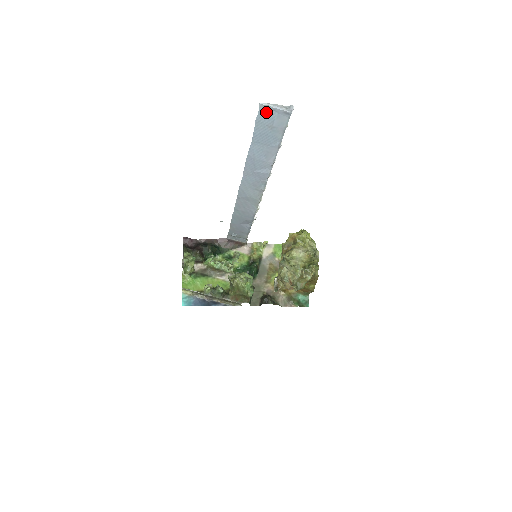
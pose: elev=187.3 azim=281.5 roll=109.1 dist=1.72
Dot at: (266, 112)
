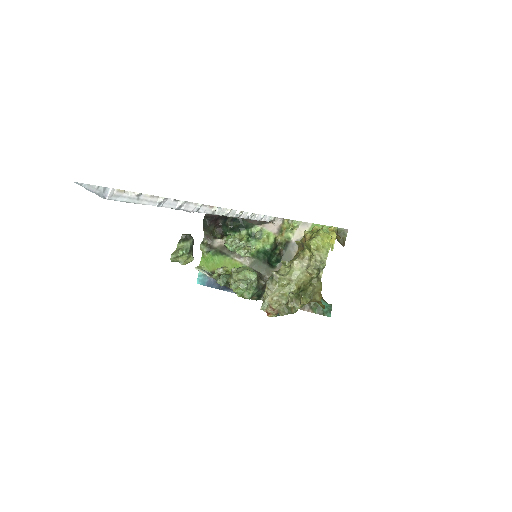
Dot at: occluded
